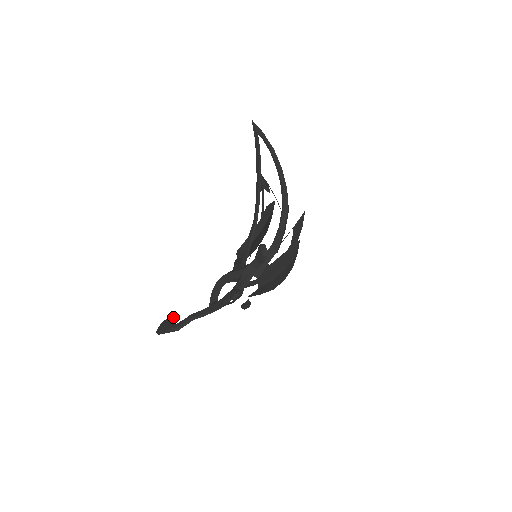
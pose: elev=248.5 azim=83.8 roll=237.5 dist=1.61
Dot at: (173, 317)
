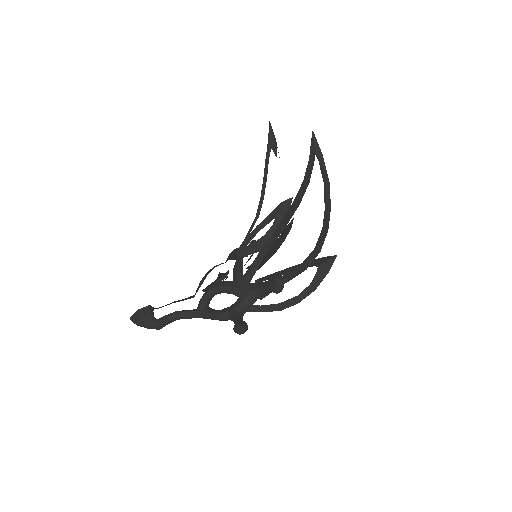
Dot at: occluded
